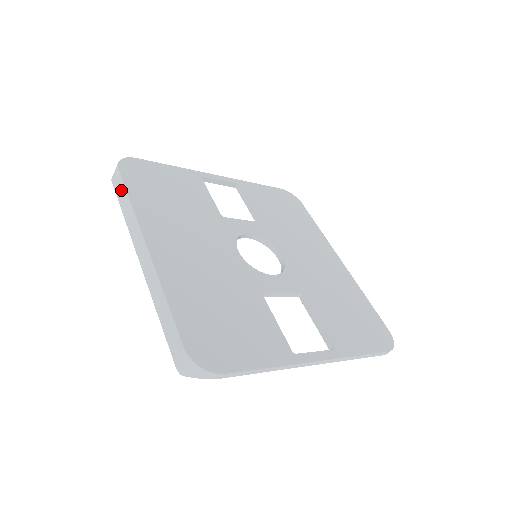
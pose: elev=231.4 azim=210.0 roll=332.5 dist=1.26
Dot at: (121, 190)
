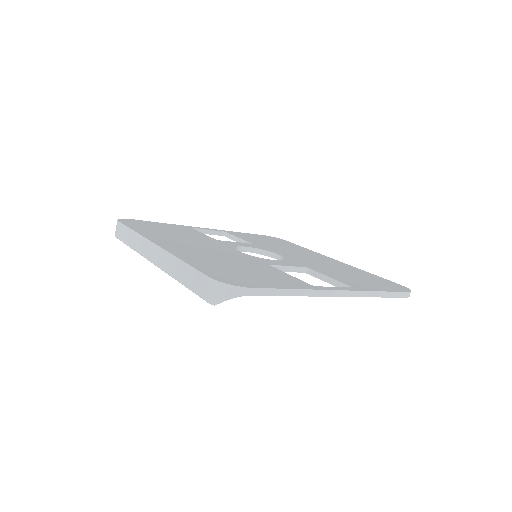
Dot at: (124, 232)
